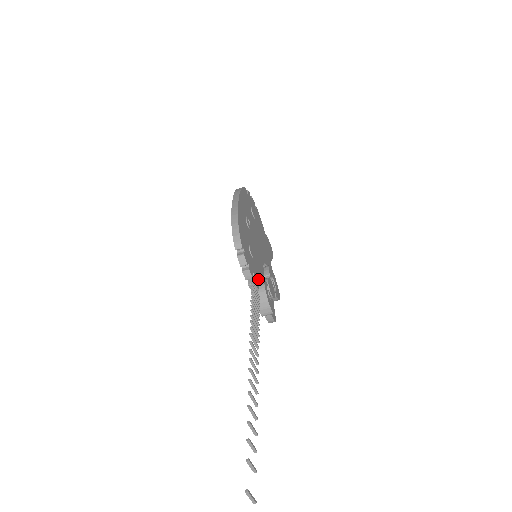
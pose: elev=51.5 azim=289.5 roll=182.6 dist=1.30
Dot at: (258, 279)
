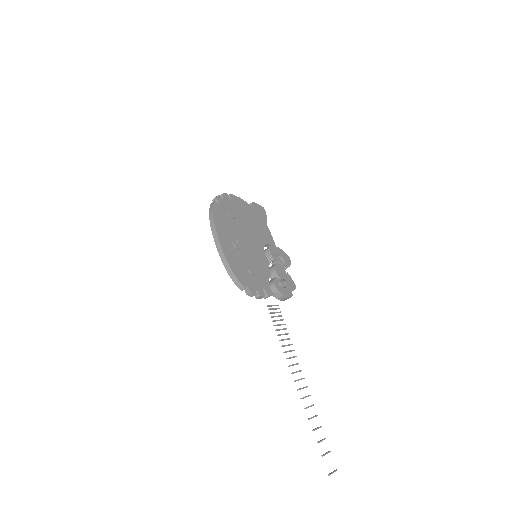
Dot at: (268, 278)
